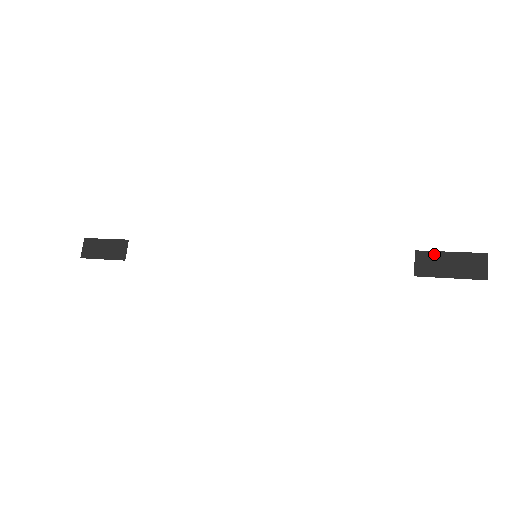
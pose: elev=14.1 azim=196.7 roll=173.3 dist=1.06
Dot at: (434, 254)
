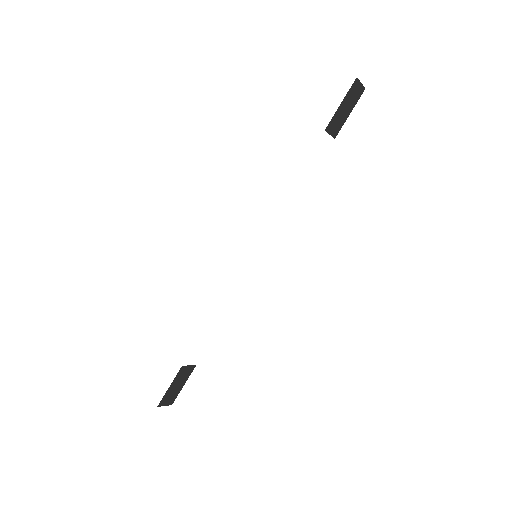
Dot at: (335, 117)
